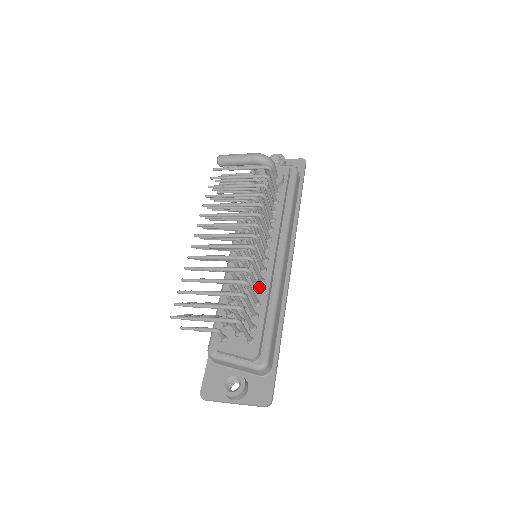
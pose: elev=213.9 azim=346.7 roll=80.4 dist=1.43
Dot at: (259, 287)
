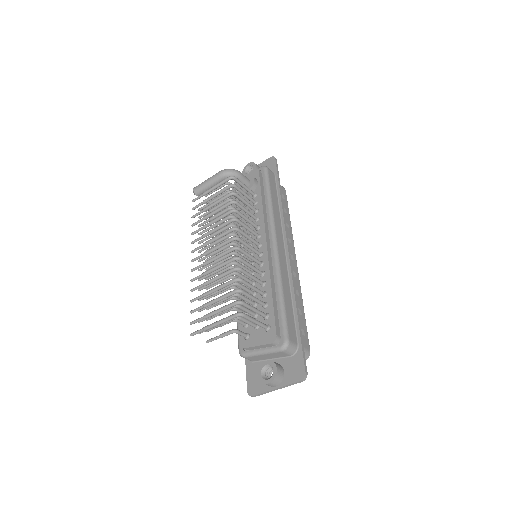
Dot at: (262, 280)
